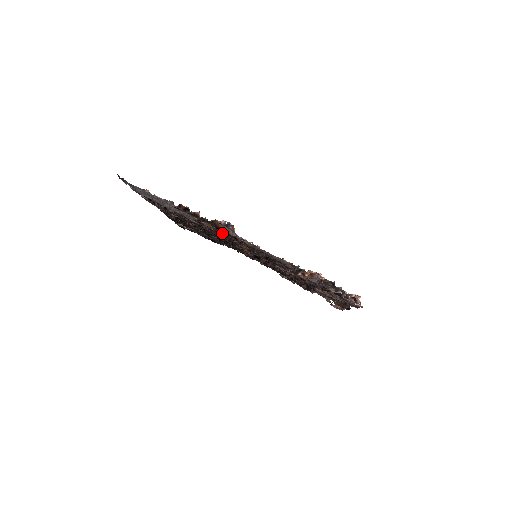
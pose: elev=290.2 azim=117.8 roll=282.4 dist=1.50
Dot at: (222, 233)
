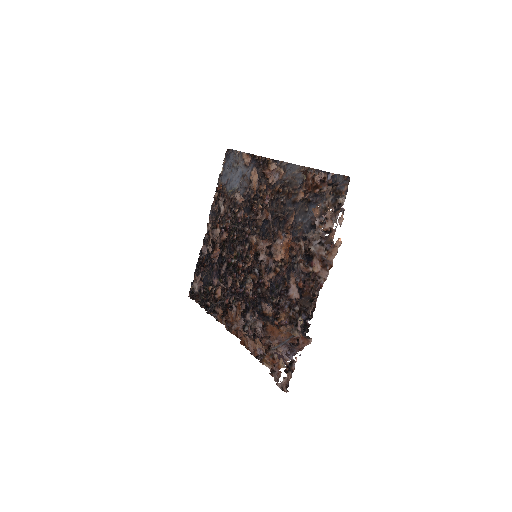
Dot at: (259, 191)
